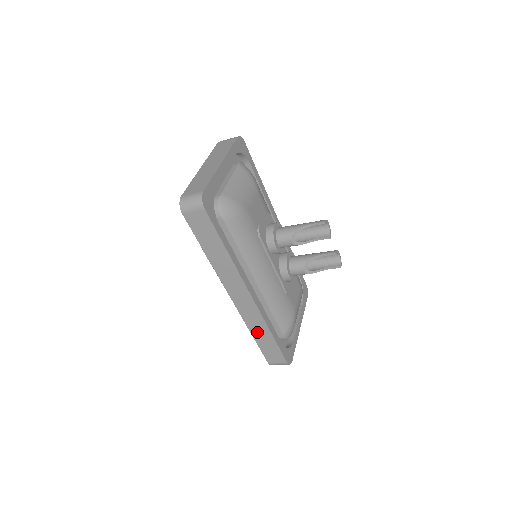
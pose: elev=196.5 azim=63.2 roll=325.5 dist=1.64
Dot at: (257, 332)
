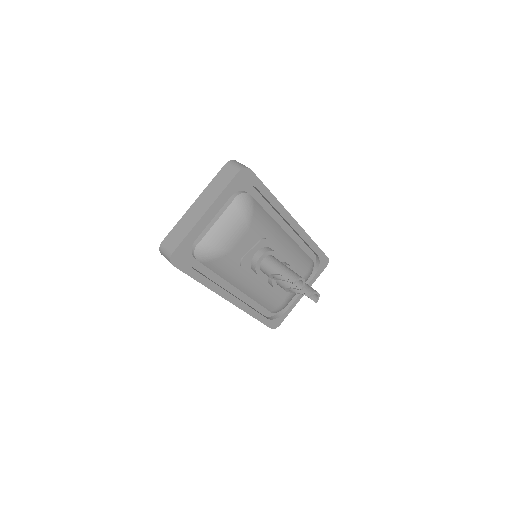
Dot at: occluded
